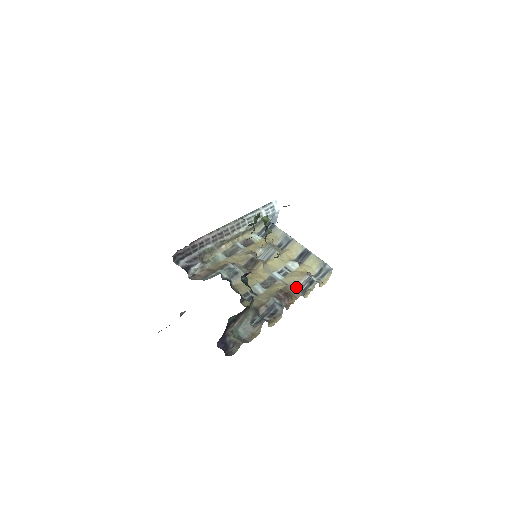
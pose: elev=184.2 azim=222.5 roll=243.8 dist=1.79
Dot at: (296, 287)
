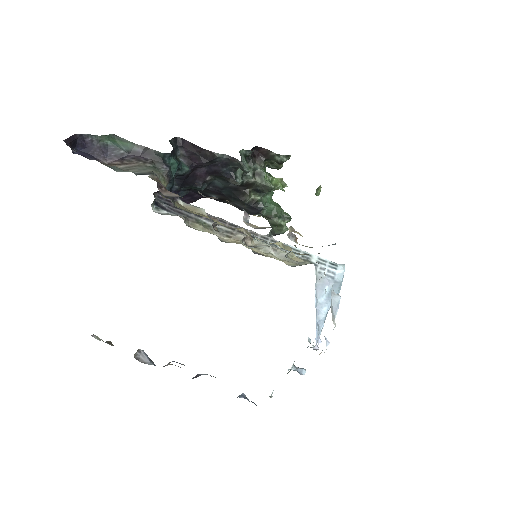
Dot at: (254, 228)
